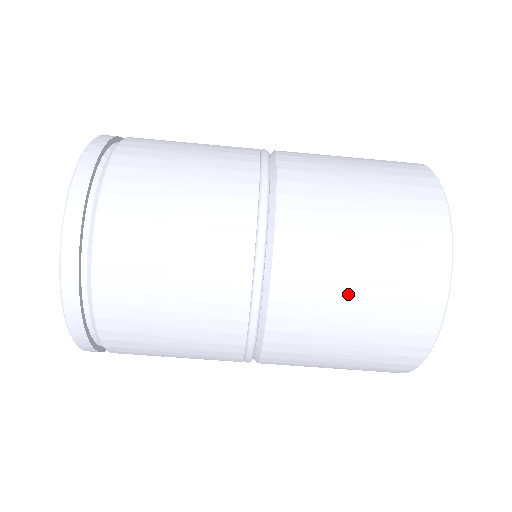
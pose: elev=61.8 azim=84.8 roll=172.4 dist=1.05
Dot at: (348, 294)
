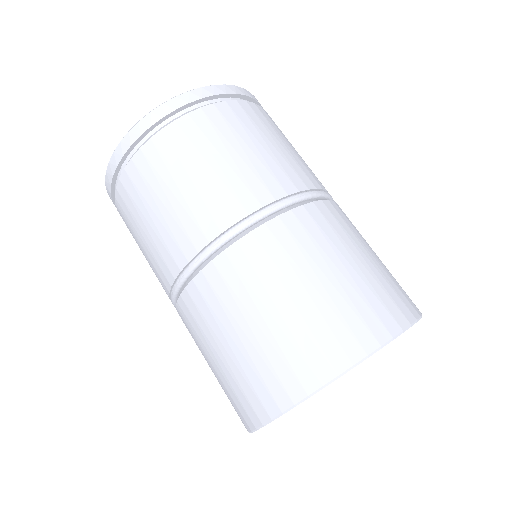
Dot at: (338, 260)
